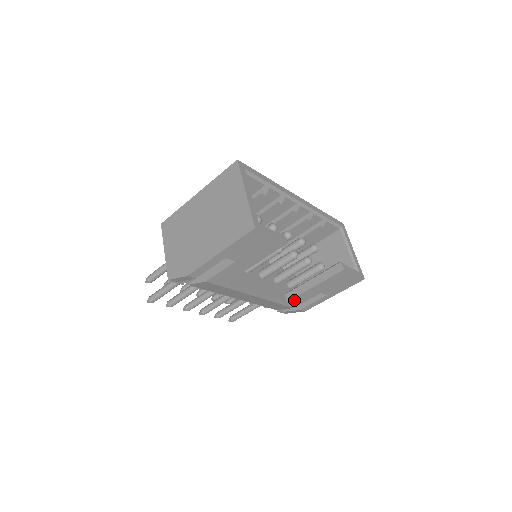
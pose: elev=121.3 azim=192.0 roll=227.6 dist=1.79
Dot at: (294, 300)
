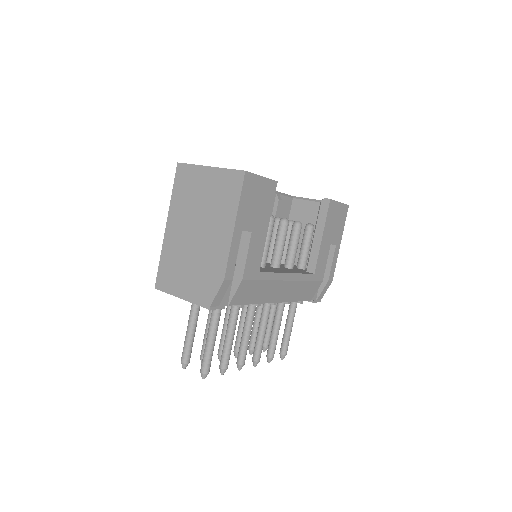
Dot at: (318, 268)
